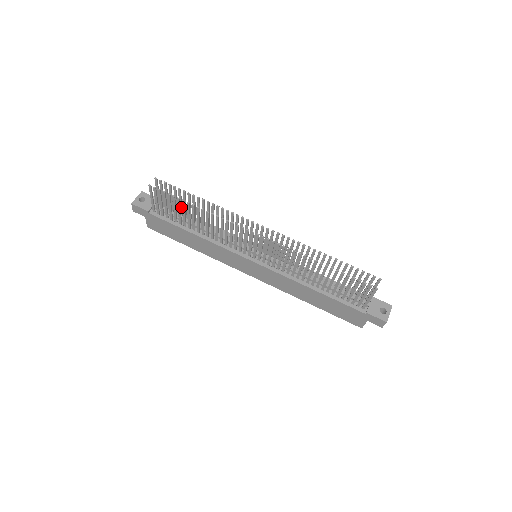
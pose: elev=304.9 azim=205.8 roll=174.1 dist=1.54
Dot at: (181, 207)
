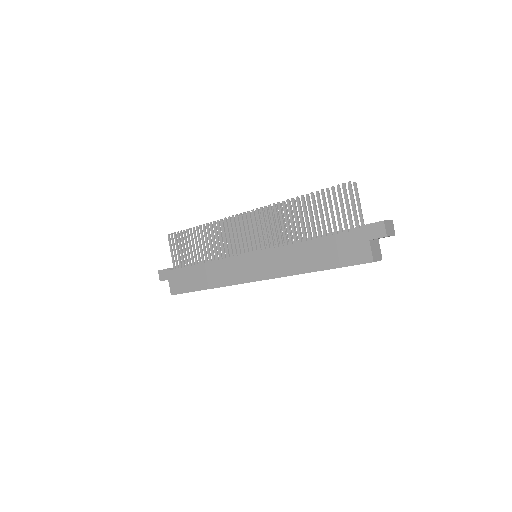
Dot at: occluded
